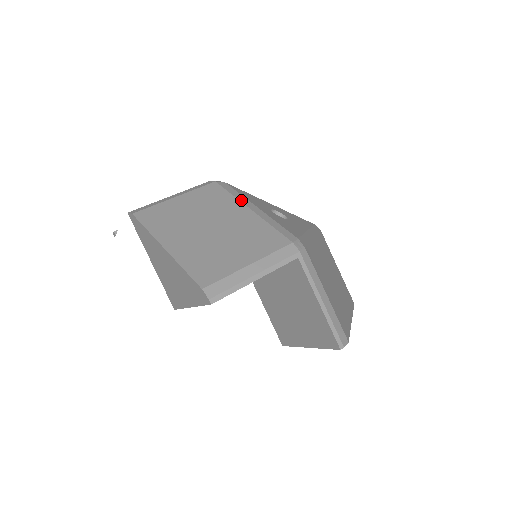
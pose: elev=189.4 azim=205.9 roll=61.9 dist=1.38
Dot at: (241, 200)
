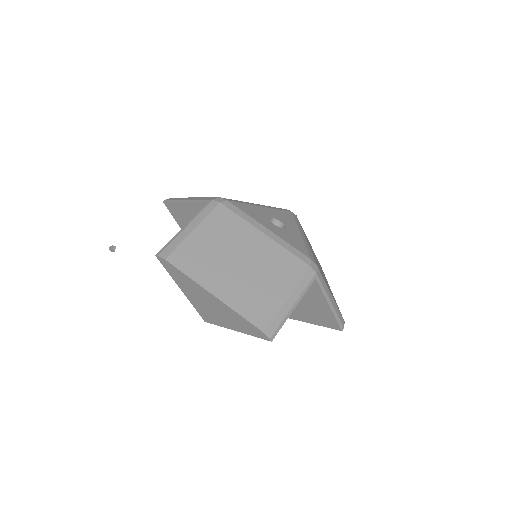
Dot at: (252, 223)
